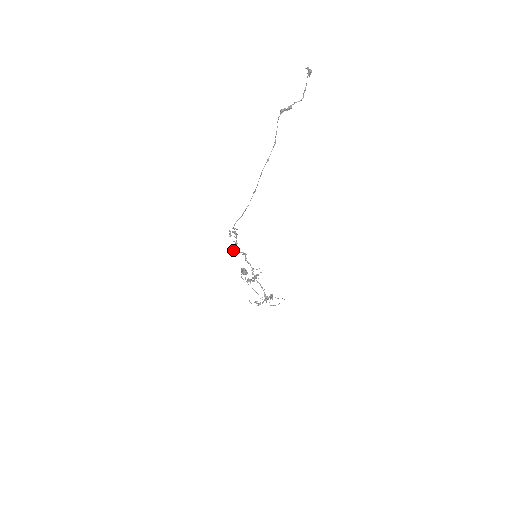
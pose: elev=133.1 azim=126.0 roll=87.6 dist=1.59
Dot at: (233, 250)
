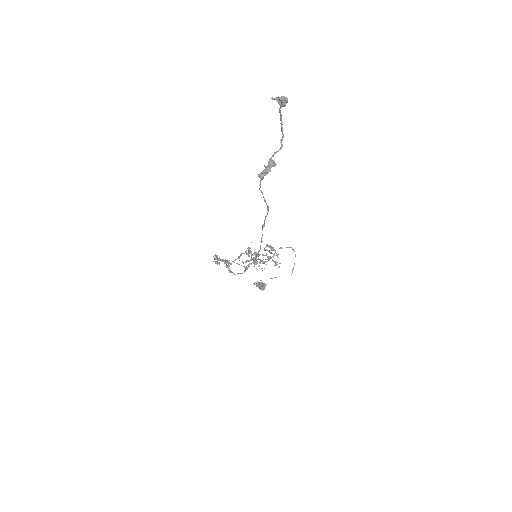
Dot at: occluded
